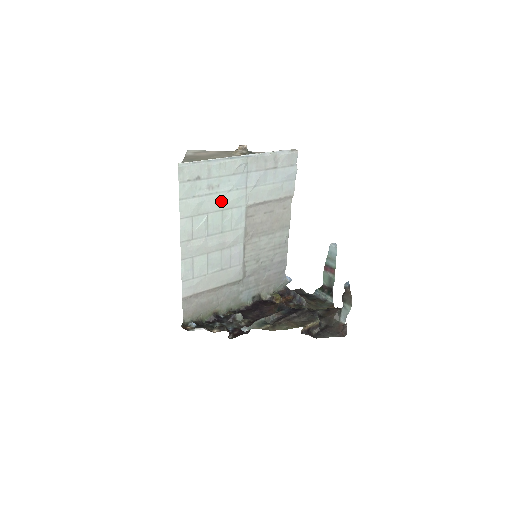
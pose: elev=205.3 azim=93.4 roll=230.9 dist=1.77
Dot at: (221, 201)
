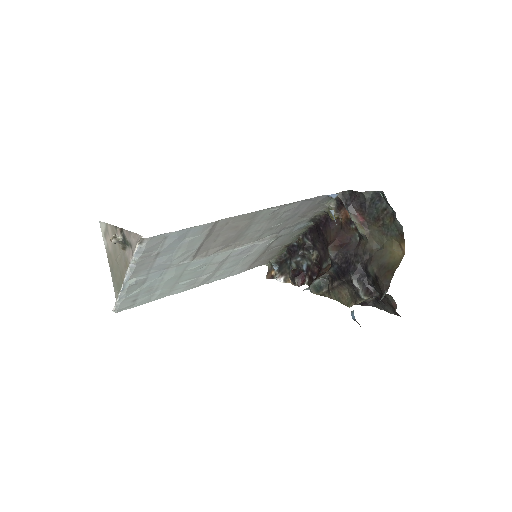
Dot at: (170, 280)
